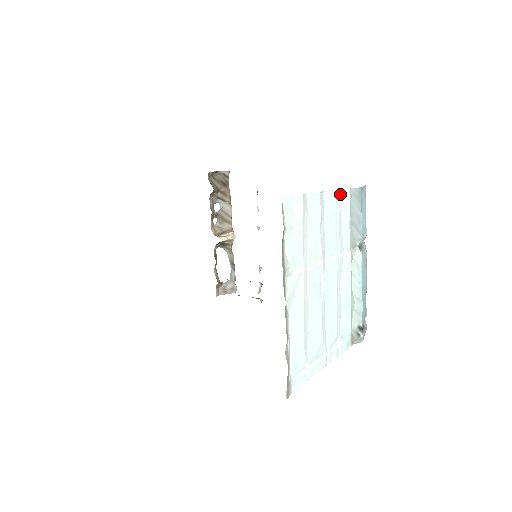
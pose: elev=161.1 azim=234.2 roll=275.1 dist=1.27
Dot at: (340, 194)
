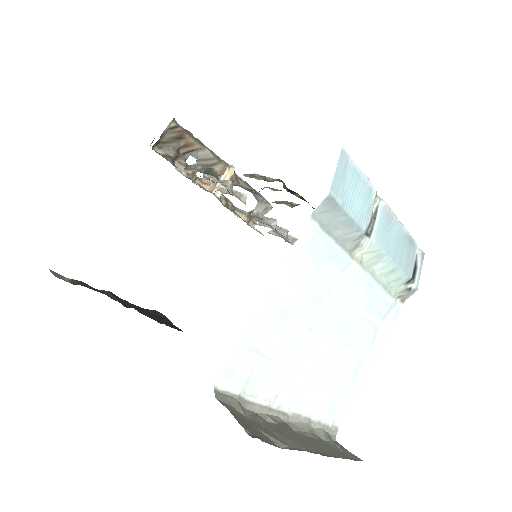
Dot at: (297, 248)
